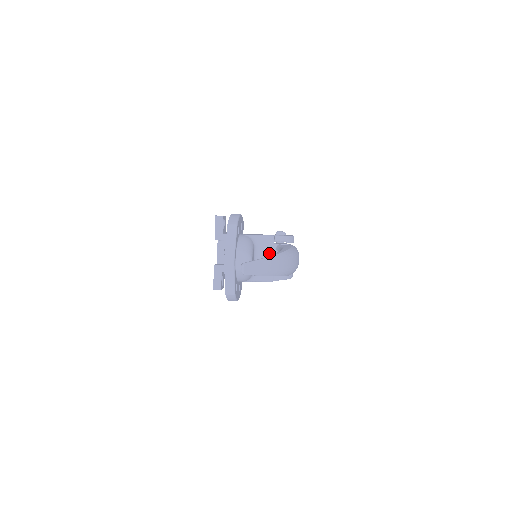
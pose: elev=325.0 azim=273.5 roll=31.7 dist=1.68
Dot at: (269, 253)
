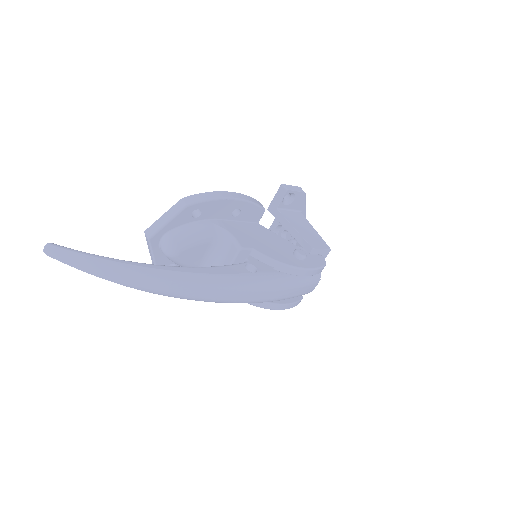
Dot at: (227, 262)
